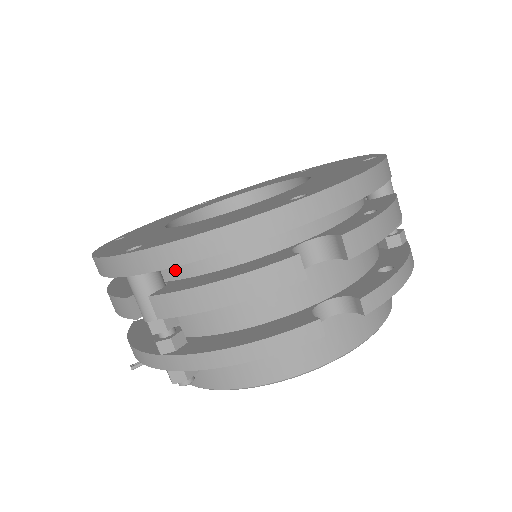
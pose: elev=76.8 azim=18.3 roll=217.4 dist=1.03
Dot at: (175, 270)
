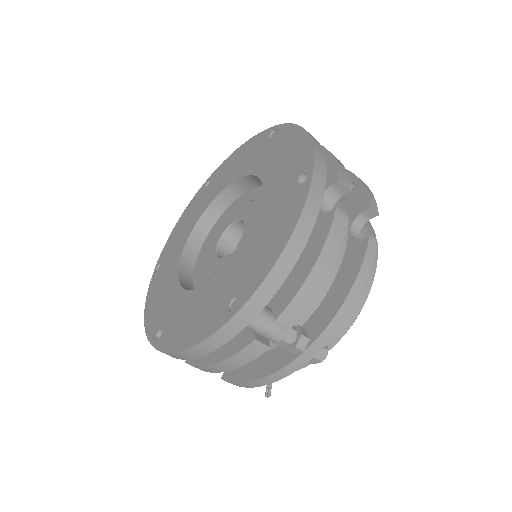
Dot at: occluded
